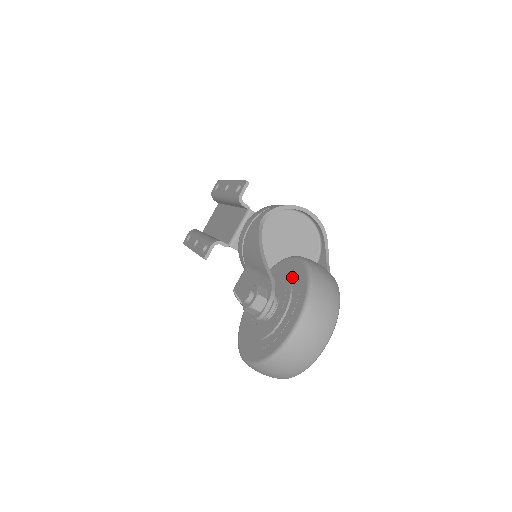
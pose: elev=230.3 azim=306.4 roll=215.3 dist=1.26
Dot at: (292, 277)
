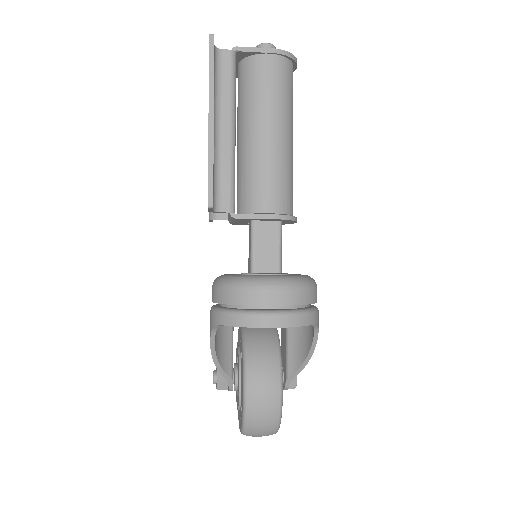
Dot at: (241, 396)
